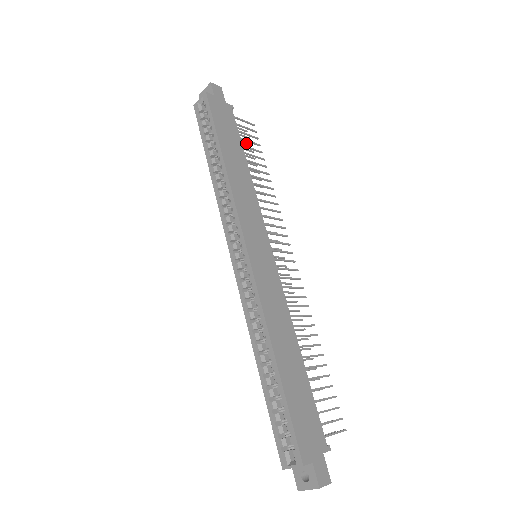
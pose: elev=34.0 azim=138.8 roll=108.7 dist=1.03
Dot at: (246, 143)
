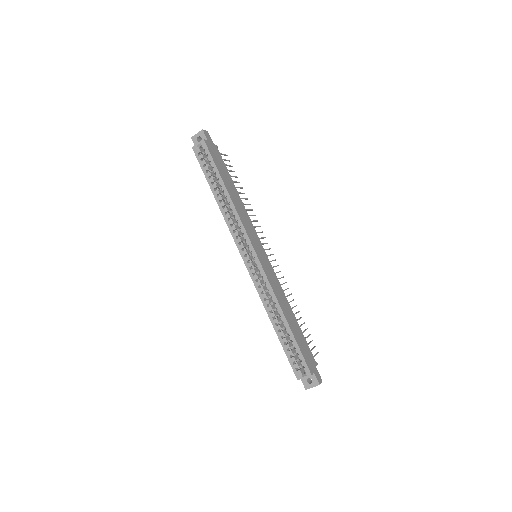
Dot at: occluded
